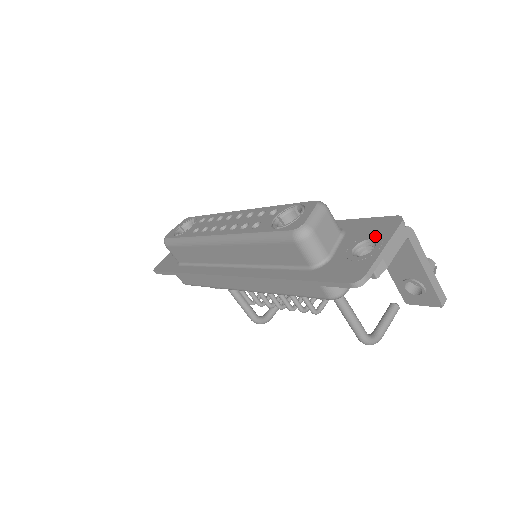
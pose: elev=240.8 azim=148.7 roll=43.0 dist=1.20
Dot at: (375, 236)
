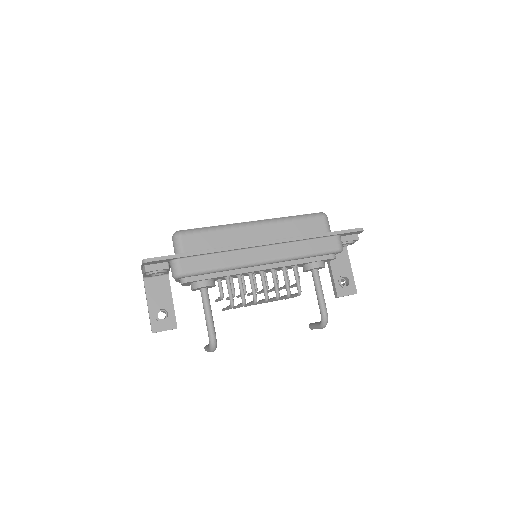
Dot at: occluded
